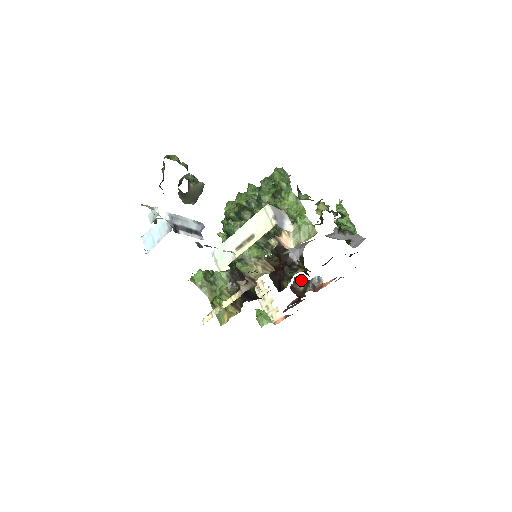
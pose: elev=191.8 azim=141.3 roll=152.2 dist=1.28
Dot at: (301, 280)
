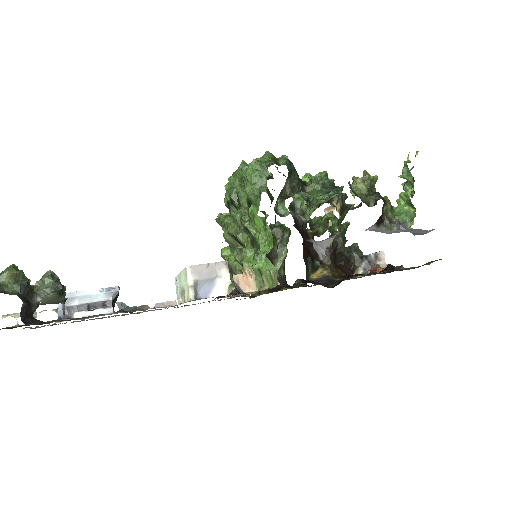
Dot at: (351, 256)
